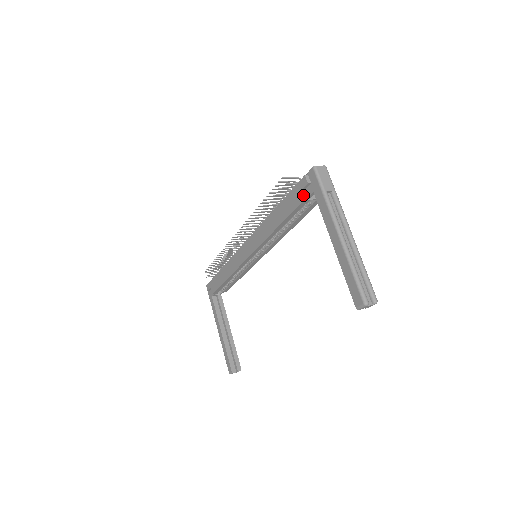
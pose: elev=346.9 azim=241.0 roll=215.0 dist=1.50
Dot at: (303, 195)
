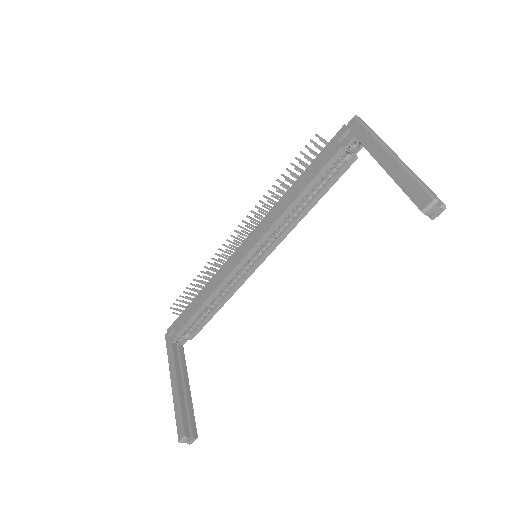
Dot at: (341, 143)
